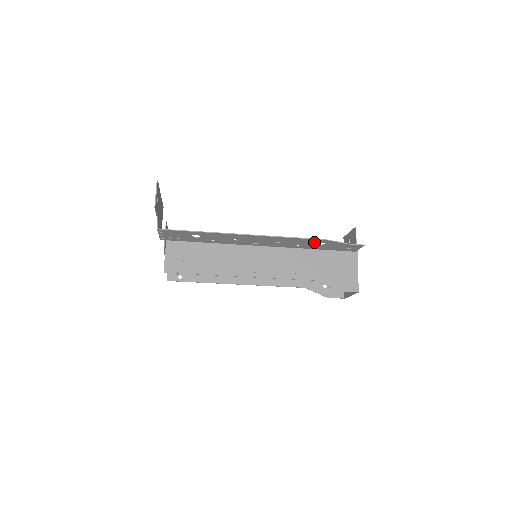
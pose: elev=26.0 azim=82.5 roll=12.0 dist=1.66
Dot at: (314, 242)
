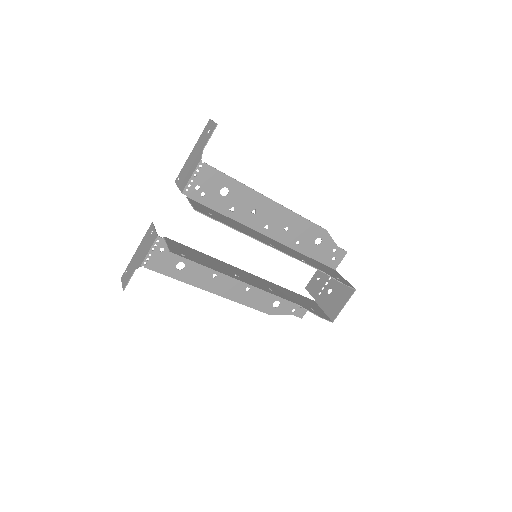
Dot at: (315, 235)
